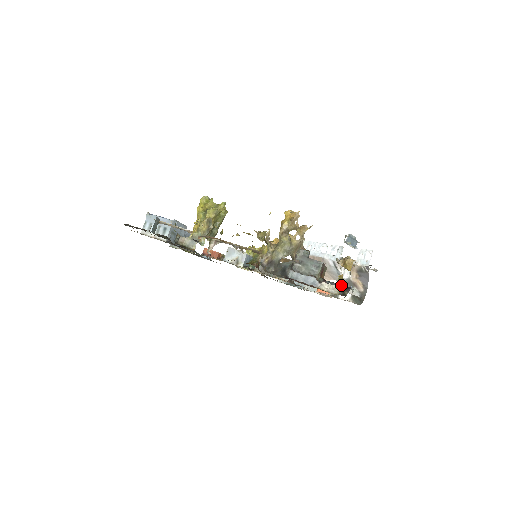
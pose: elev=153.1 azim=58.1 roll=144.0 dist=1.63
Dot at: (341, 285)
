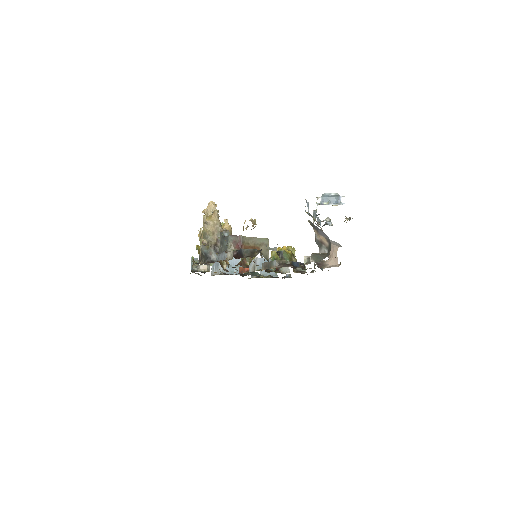
Dot at: occluded
